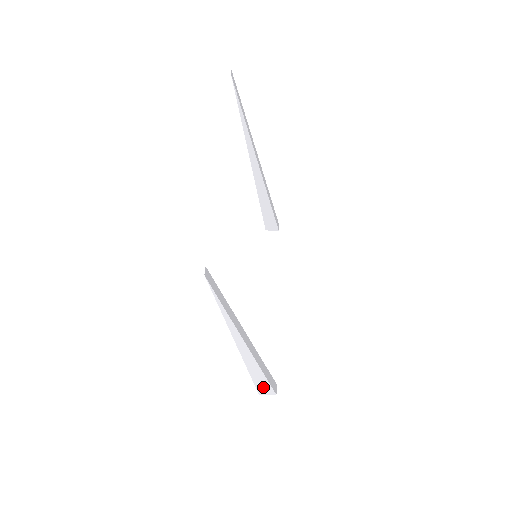
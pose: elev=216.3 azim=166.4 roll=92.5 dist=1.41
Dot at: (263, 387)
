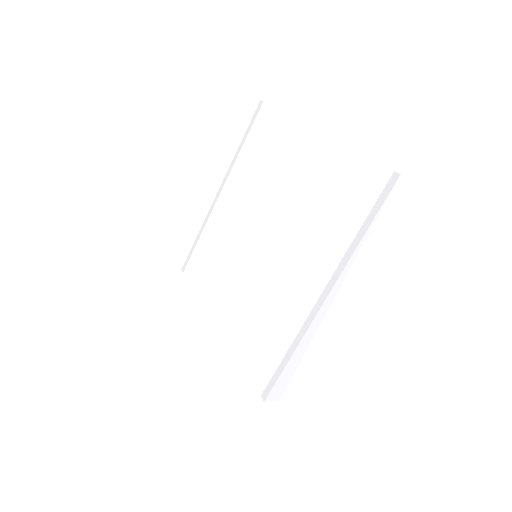
Dot at: (282, 382)
